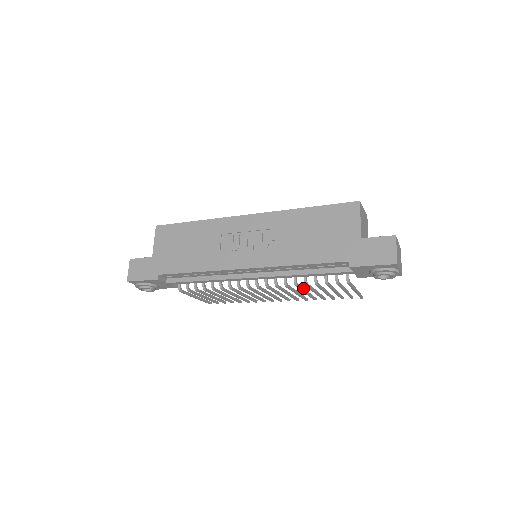
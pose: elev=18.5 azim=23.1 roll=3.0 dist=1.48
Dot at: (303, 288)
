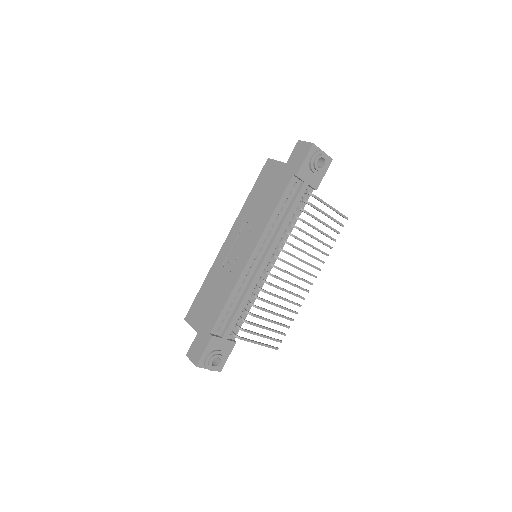
Dot at: (303, 240)
